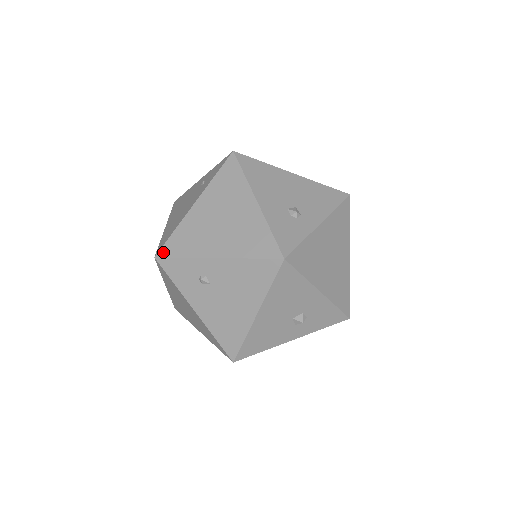
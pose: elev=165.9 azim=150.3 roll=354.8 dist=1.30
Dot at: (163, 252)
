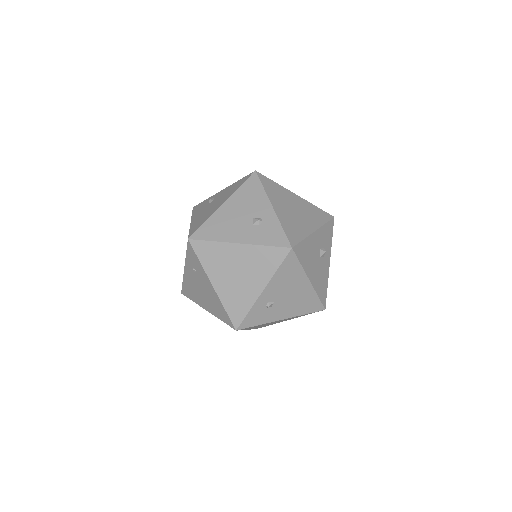
Dot at: (236, 323)
